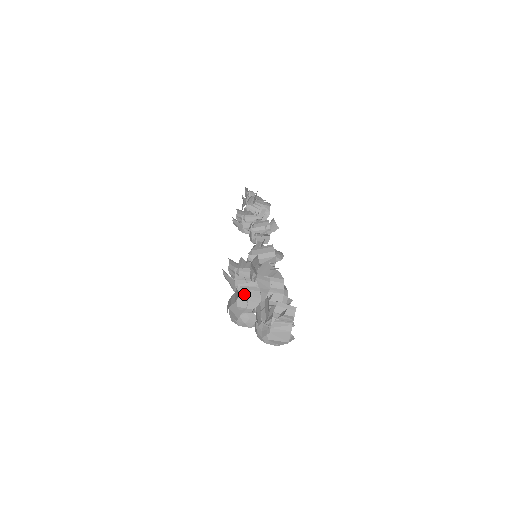
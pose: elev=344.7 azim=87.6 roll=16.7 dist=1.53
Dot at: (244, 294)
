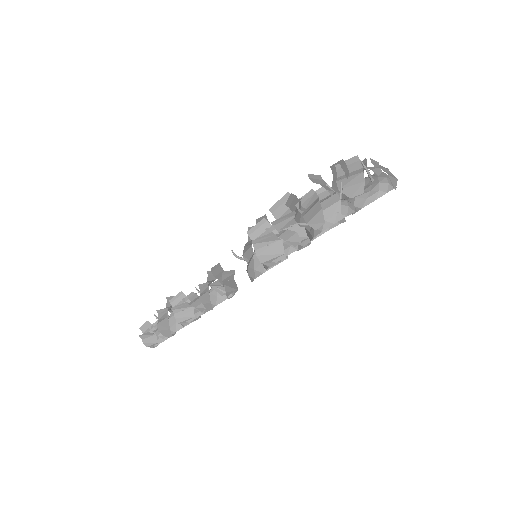
Dot at: (317, 183)
